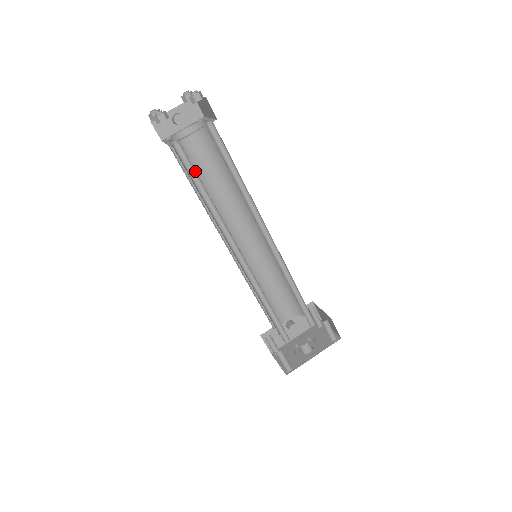
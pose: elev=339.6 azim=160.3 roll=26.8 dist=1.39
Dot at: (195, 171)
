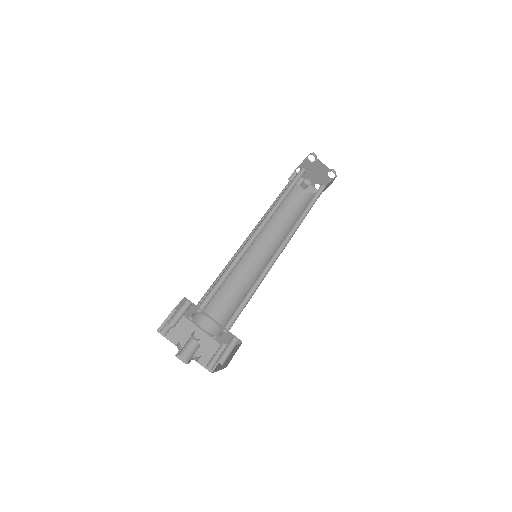
Dot at: occluded
